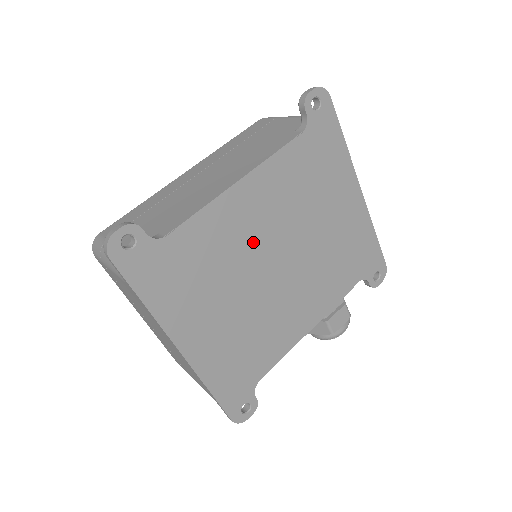
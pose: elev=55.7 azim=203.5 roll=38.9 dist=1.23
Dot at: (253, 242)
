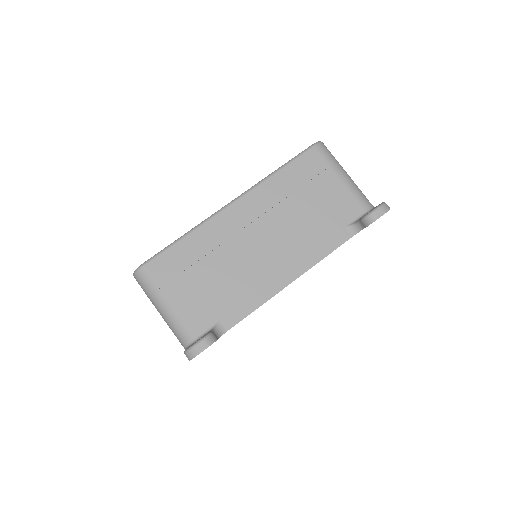
Dot at: occluded
